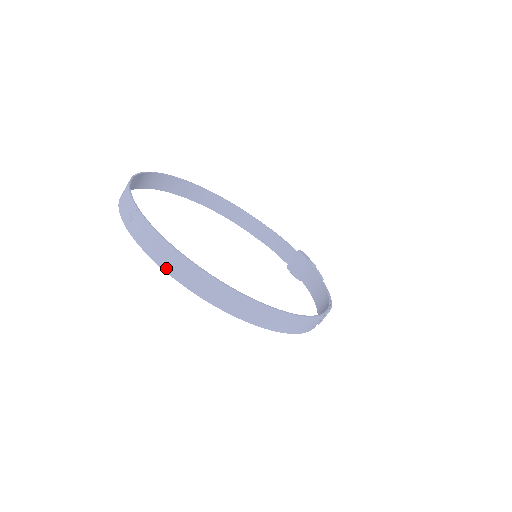
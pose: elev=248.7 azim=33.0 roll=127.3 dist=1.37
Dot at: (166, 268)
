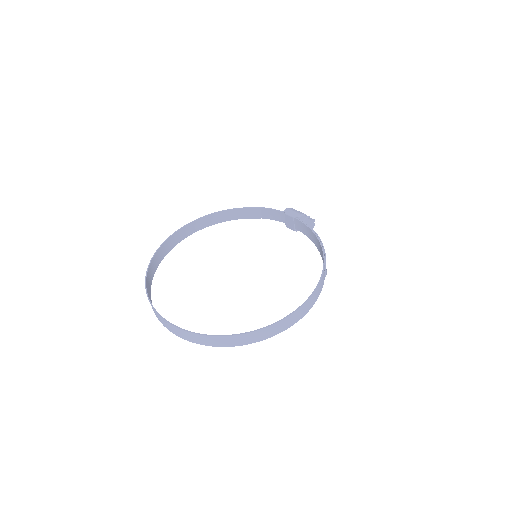
Dot at: (207, 345)
